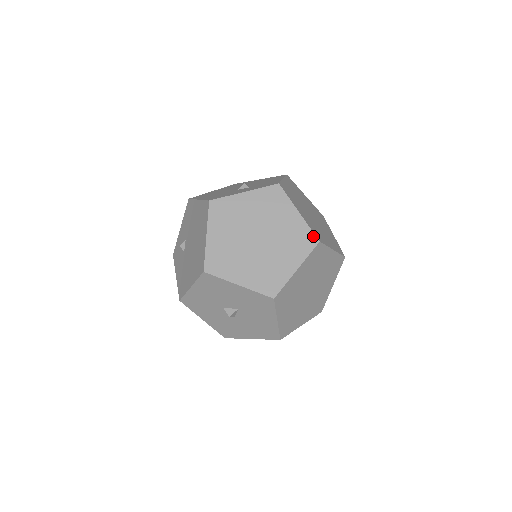
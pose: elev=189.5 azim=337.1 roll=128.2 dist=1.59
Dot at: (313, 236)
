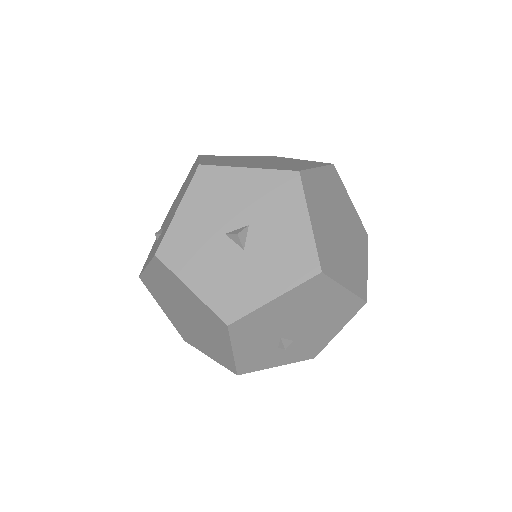
Dot at: (324, 163)
